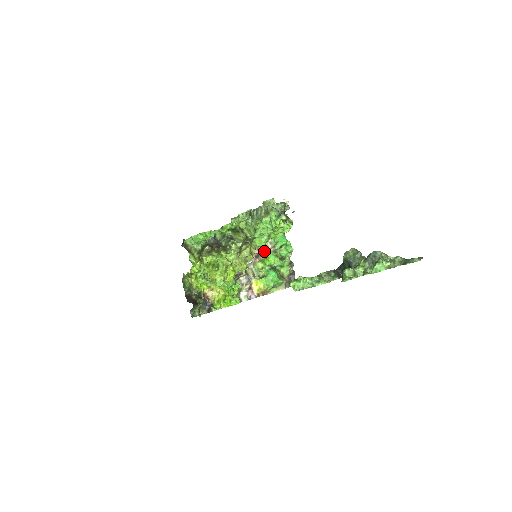
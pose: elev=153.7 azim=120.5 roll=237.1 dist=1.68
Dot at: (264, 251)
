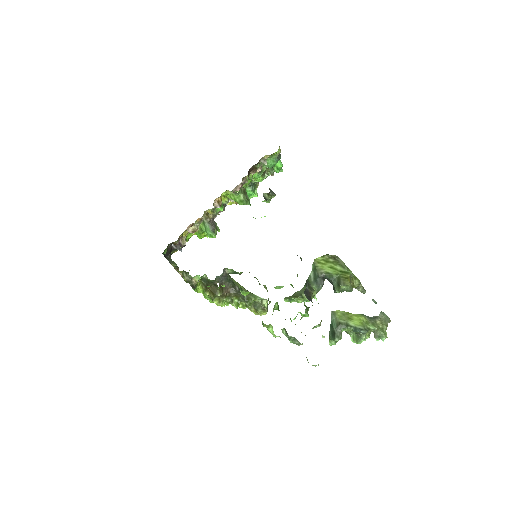
Dot at: (250, 178)
